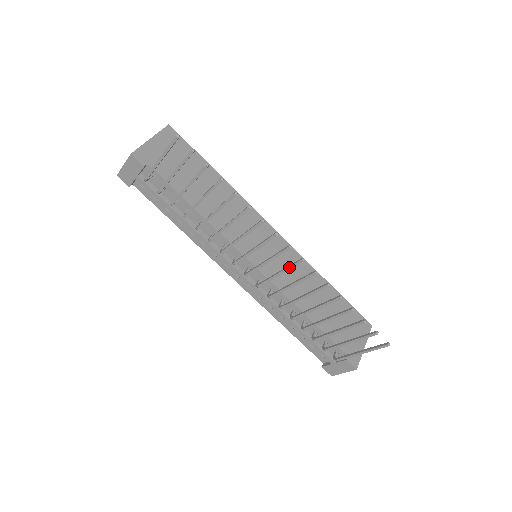
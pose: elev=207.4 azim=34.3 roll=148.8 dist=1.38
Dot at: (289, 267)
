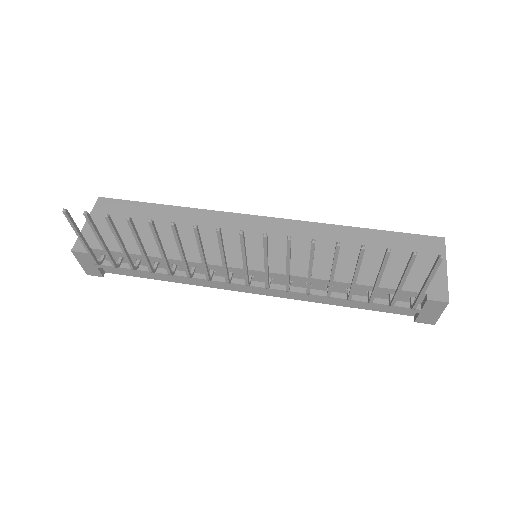
Dot at: (264, 252)
